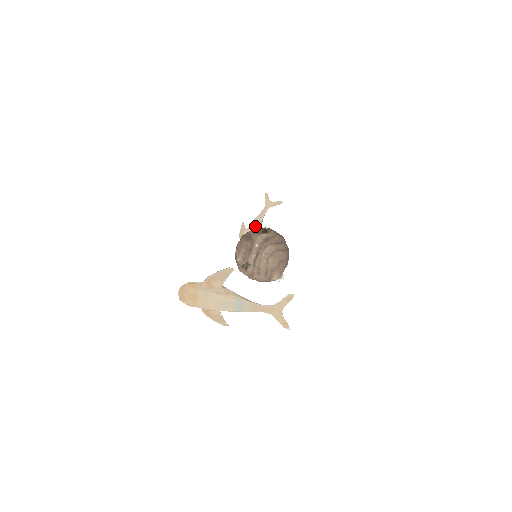
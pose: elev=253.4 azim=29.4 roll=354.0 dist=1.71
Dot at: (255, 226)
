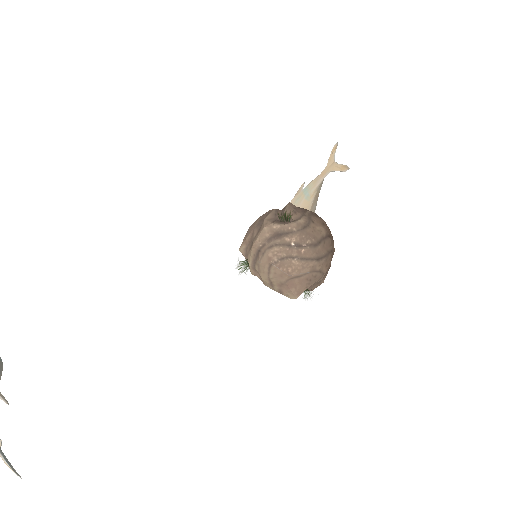
Dot at: (302, 197)
